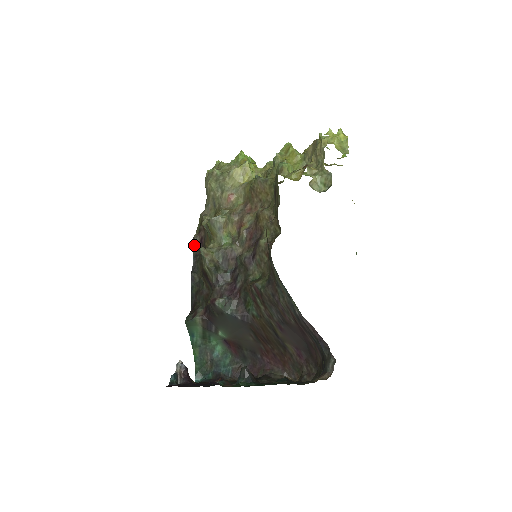
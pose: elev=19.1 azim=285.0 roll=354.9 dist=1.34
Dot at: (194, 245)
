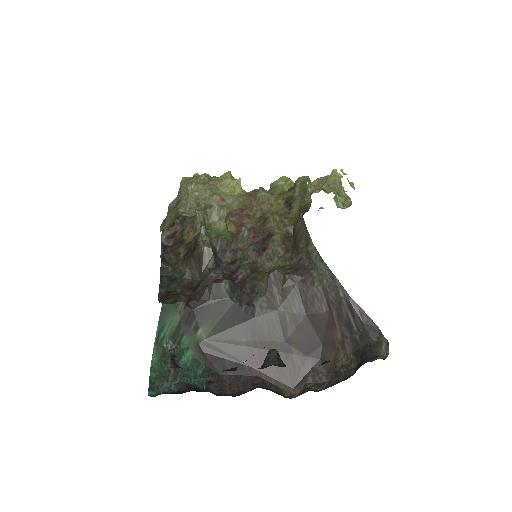
Dot at: (162, 237)
